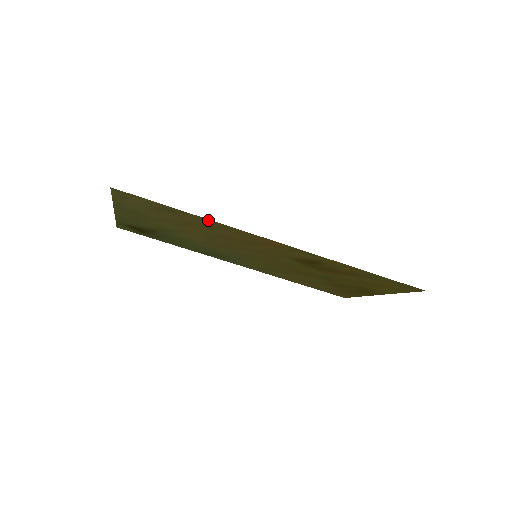
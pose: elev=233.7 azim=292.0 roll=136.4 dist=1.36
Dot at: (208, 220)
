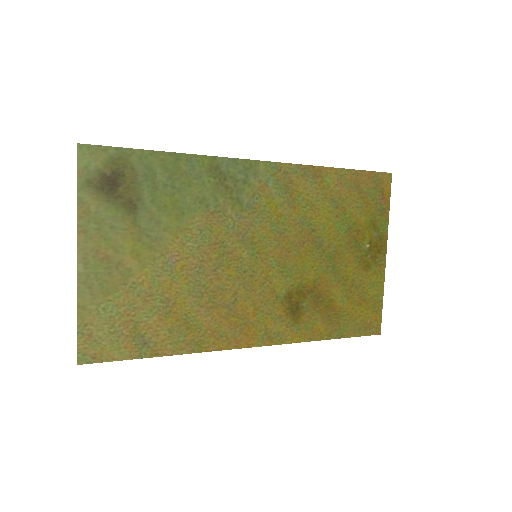
Dot at: (181, 351)
